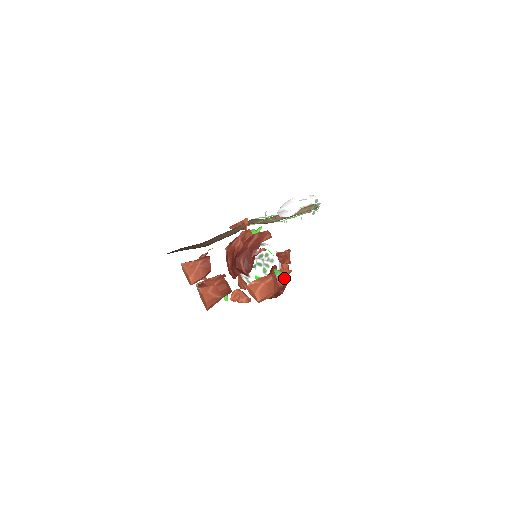
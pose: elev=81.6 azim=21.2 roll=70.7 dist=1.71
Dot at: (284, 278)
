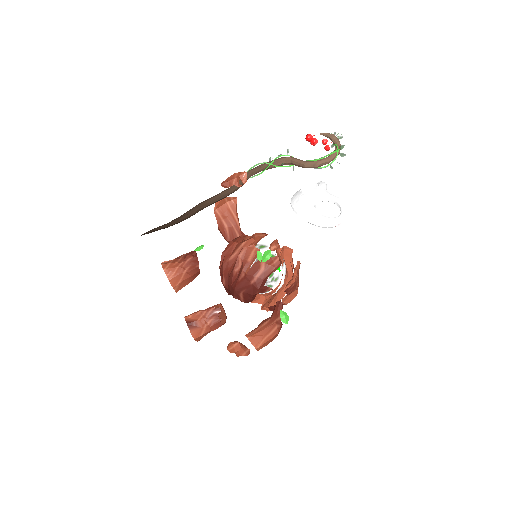
Dot at: (286, 284)
